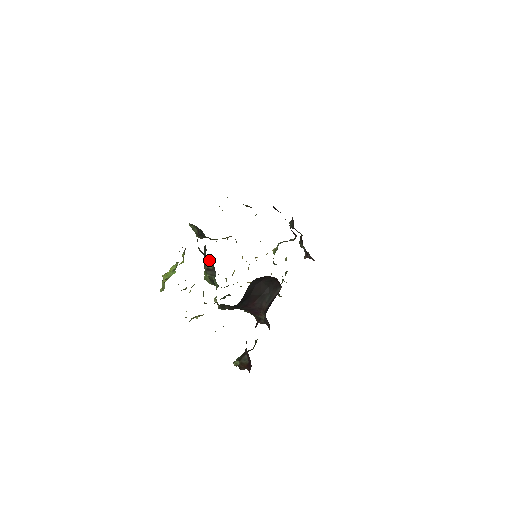
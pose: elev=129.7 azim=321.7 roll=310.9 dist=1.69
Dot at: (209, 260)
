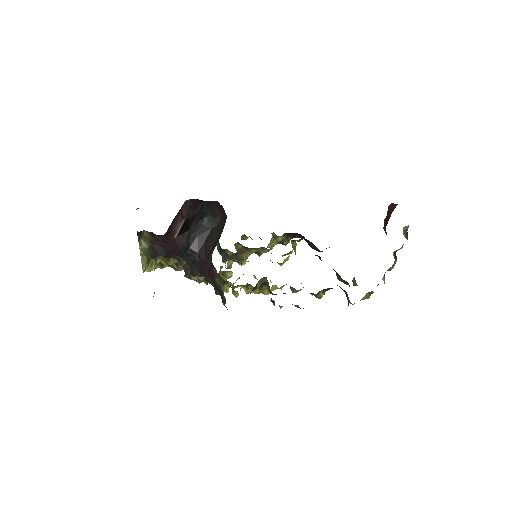
Dot at: occluded
